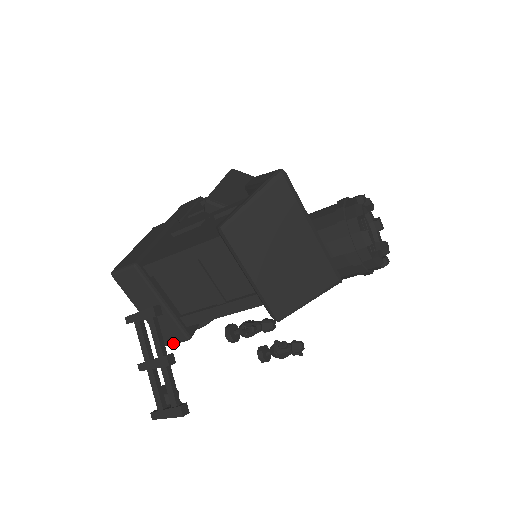
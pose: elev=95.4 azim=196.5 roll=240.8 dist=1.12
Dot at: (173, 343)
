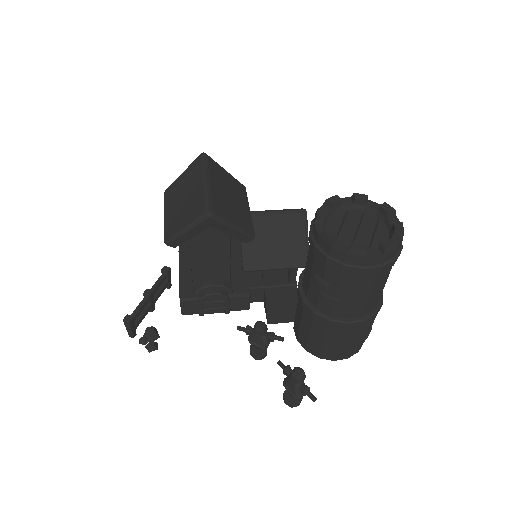
Dot at: (181, 309)
